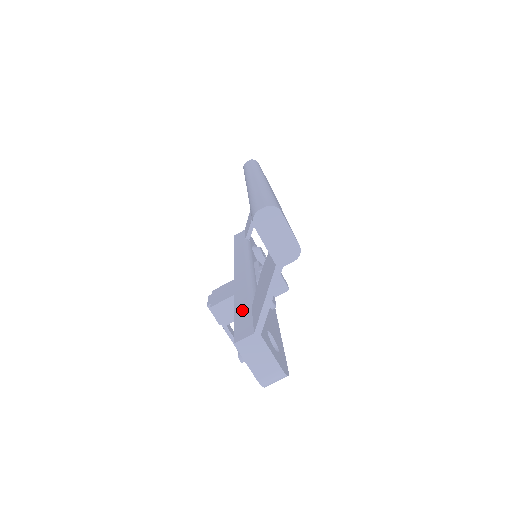
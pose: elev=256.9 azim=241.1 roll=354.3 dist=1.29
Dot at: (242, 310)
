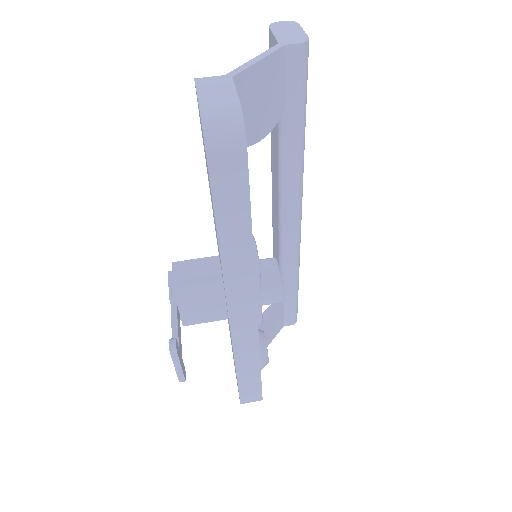
Dot at: occluded
